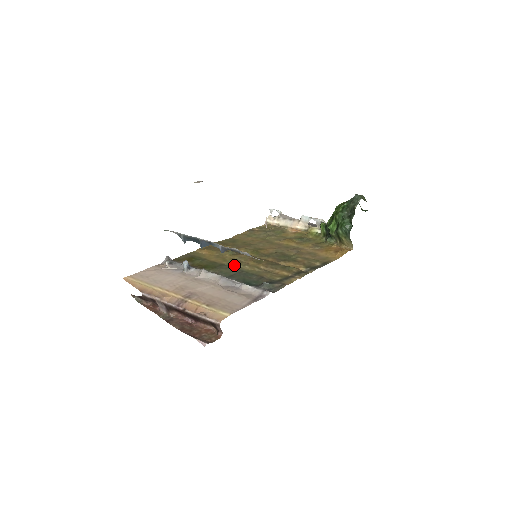
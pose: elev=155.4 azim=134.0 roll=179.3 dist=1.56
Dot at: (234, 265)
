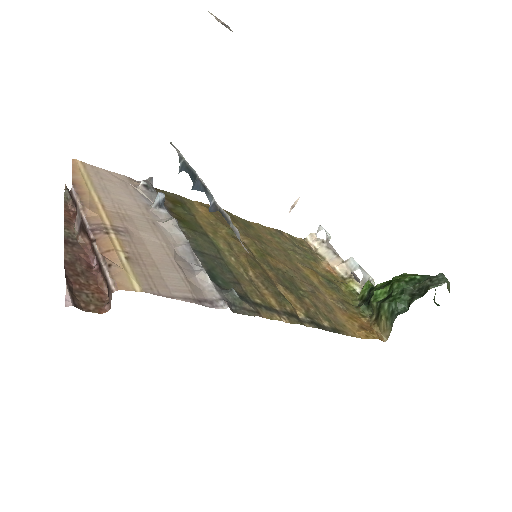
Dot at: (219, 245)
